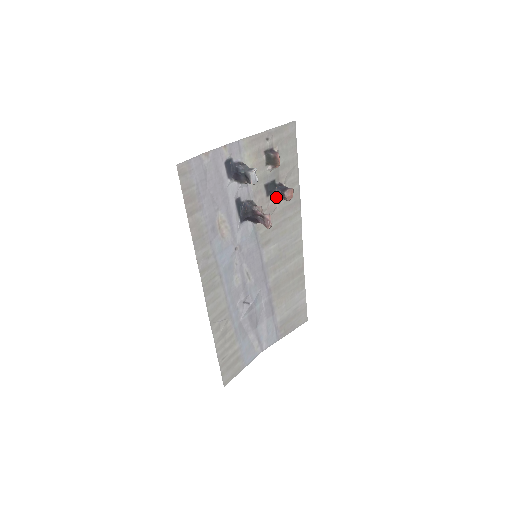
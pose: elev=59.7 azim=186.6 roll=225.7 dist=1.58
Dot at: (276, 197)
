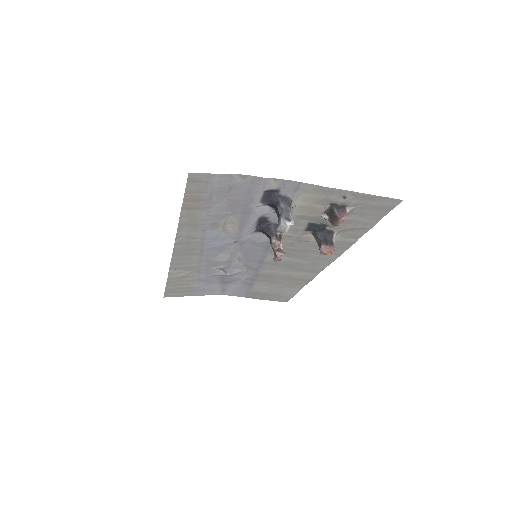
Dot at: (315, 237)
